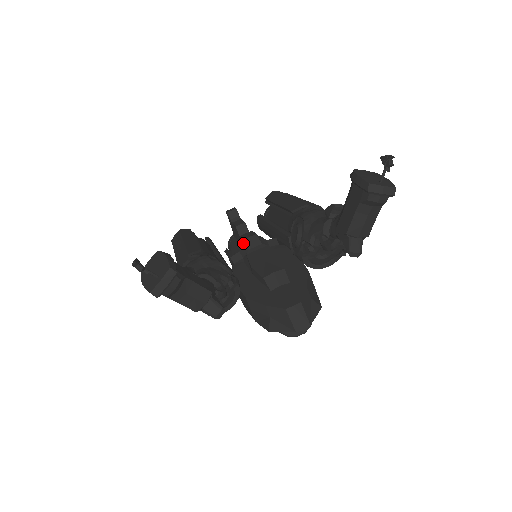
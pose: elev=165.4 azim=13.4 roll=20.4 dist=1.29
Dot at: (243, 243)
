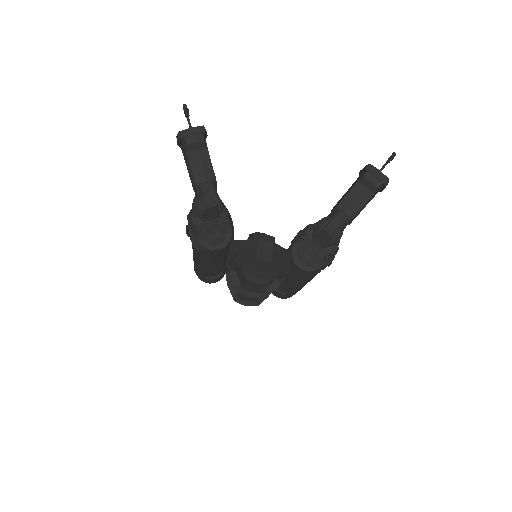
Dot at: occluded
